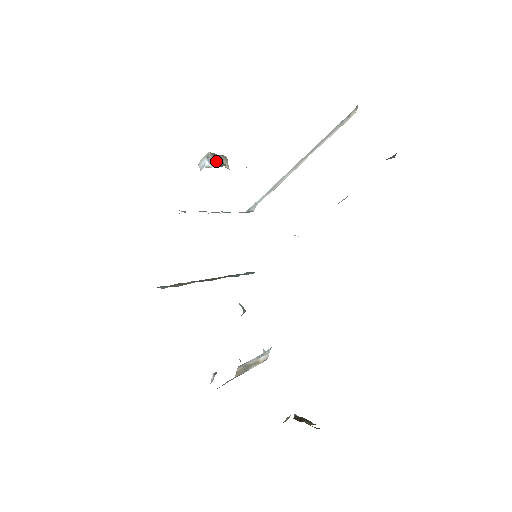
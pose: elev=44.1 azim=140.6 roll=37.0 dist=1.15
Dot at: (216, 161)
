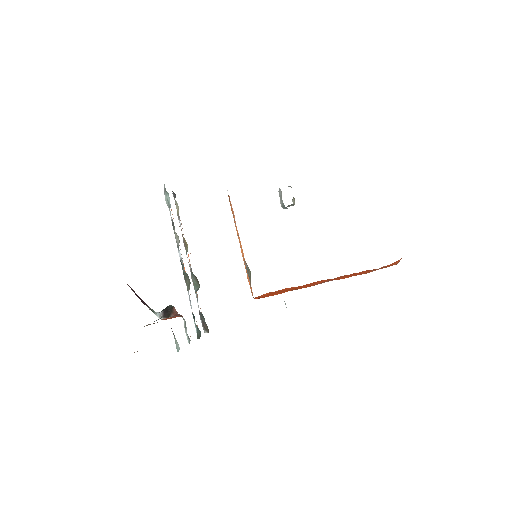
Dot at: occluded
